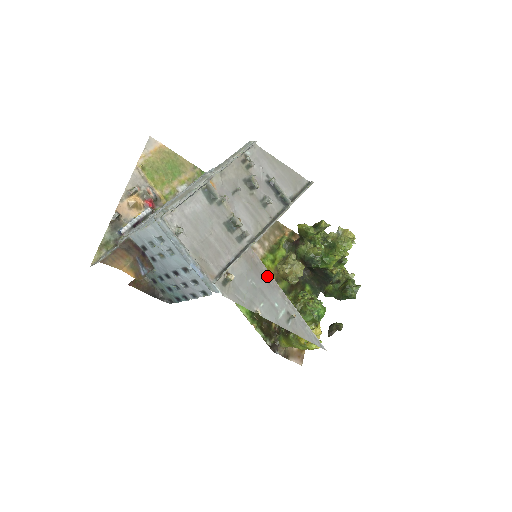
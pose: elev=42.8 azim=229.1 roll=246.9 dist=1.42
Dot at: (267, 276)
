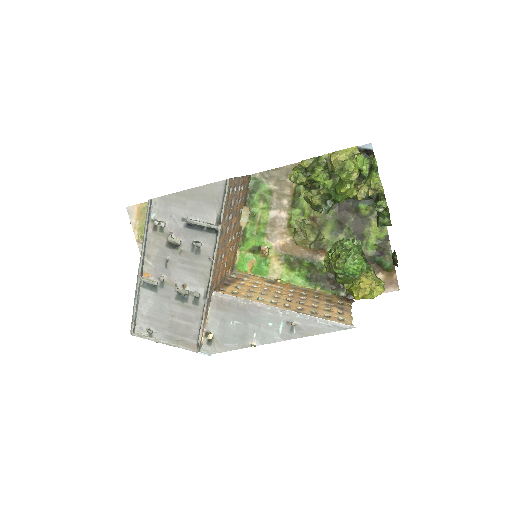
Dot at: (246, 305)
